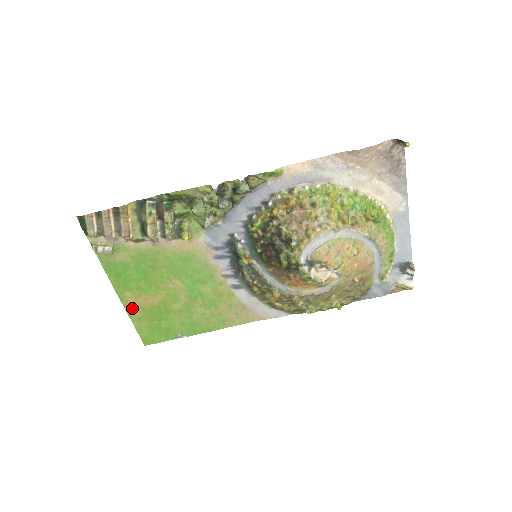
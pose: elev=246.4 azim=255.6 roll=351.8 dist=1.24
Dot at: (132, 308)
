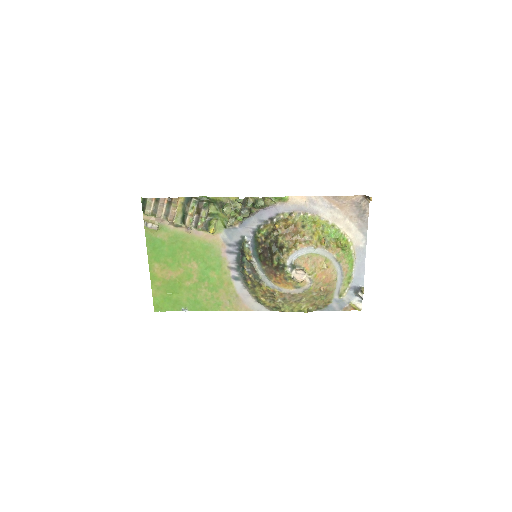
Dot at: (155, 277)
